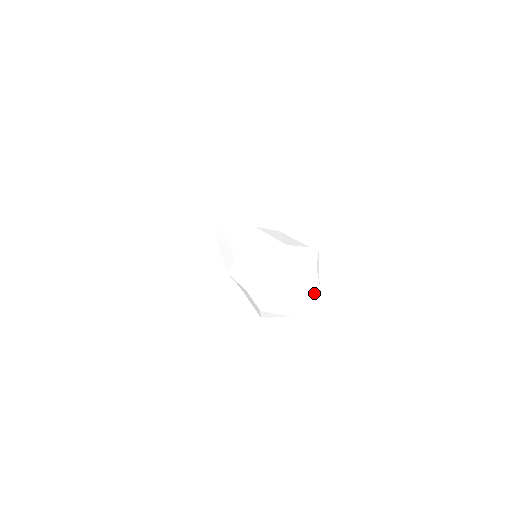
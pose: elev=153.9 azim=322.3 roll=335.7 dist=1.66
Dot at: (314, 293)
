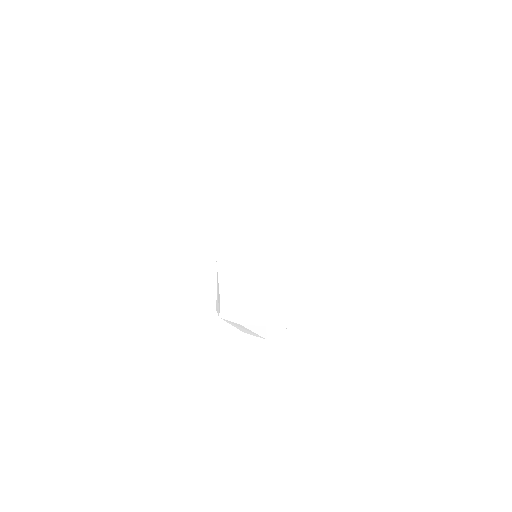
Dot at: occluded
